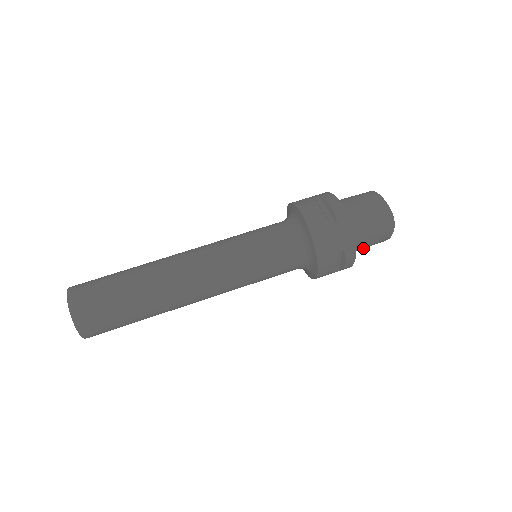
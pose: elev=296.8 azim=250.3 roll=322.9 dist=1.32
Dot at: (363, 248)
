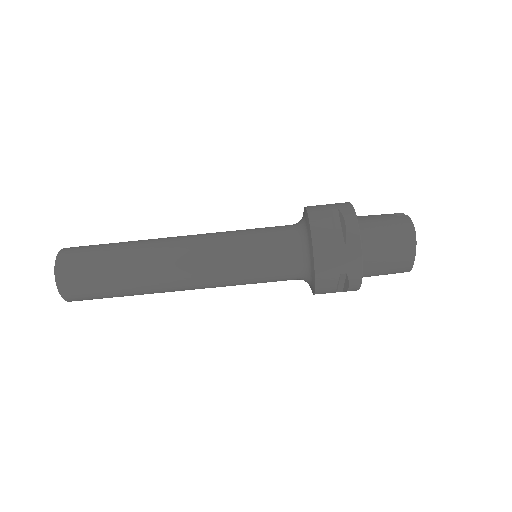
Dot at: occluded
